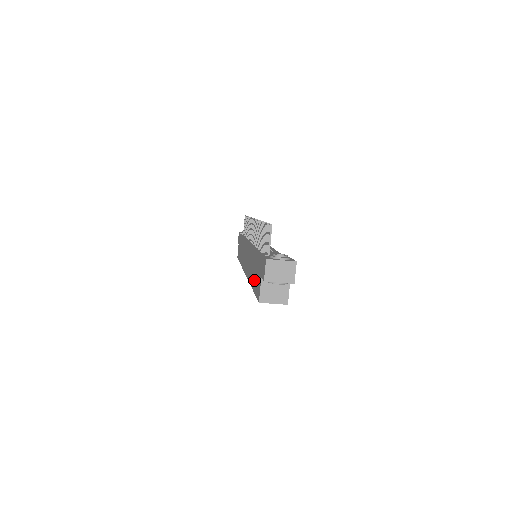
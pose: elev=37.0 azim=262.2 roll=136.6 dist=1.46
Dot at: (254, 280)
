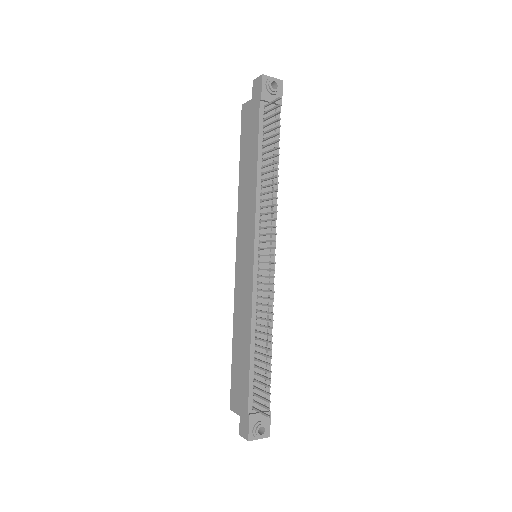
Dot at: (236, 364)
